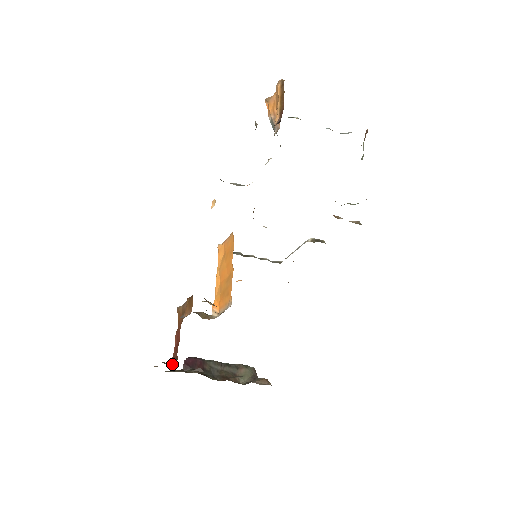
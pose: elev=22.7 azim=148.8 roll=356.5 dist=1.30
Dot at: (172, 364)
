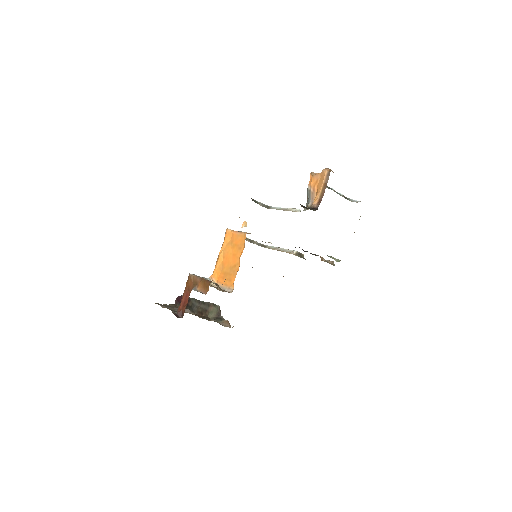
Dot at: (179, 315)
